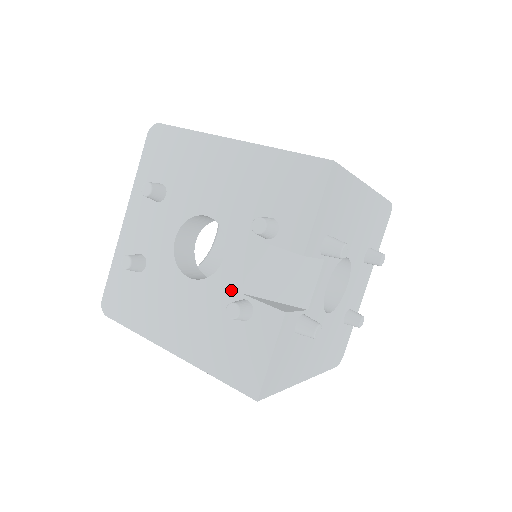
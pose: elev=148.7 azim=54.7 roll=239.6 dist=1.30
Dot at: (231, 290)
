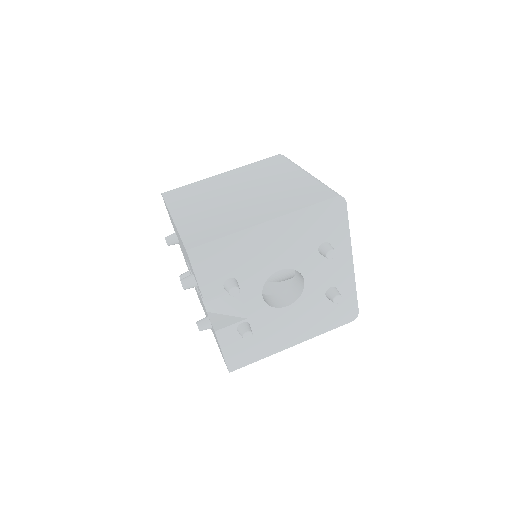
Dot at: occluded
